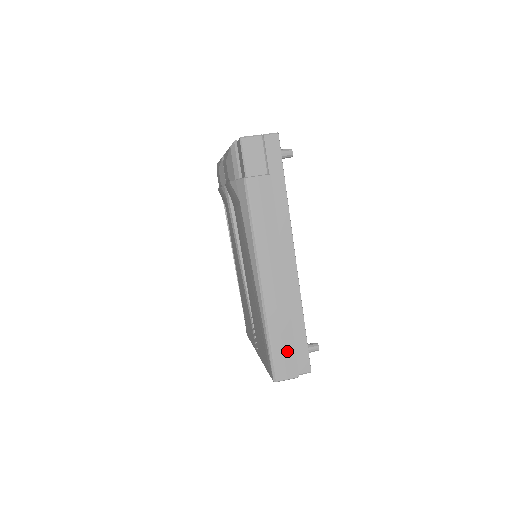
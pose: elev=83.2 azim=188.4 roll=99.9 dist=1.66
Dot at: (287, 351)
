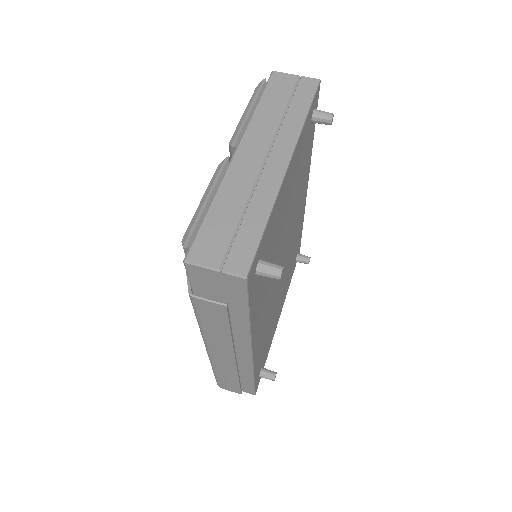
Dot at: (231, 384)
